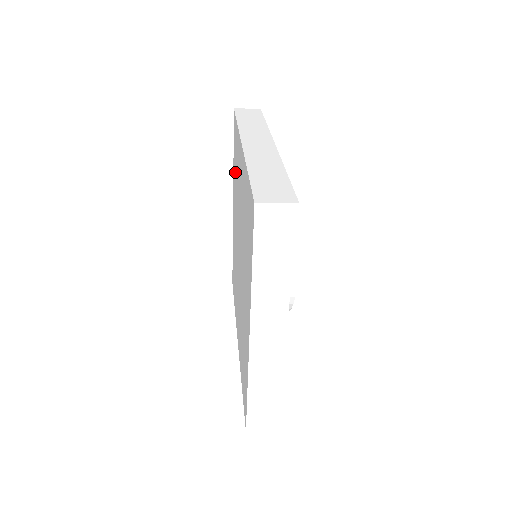
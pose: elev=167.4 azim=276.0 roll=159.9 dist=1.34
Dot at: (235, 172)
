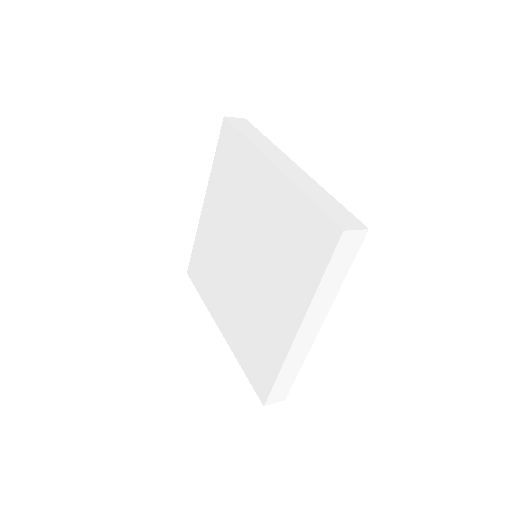
Dot at: (226, 177)
